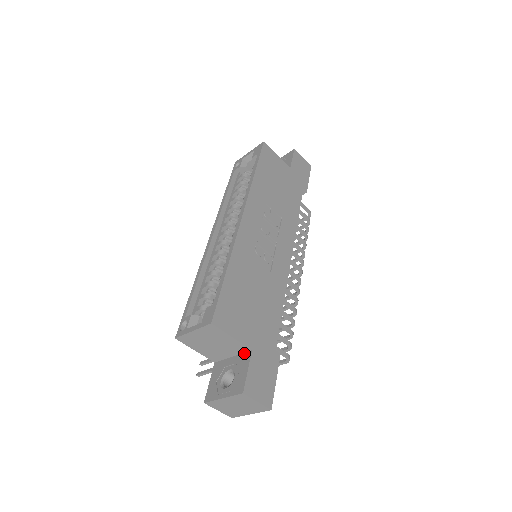
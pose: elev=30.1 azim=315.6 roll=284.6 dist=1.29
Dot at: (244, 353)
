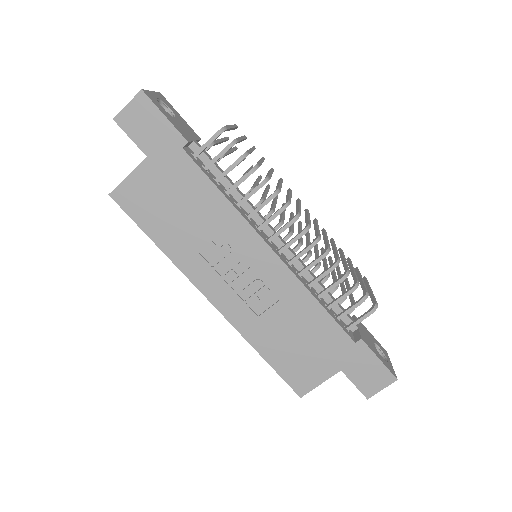
Dot at: occluded
